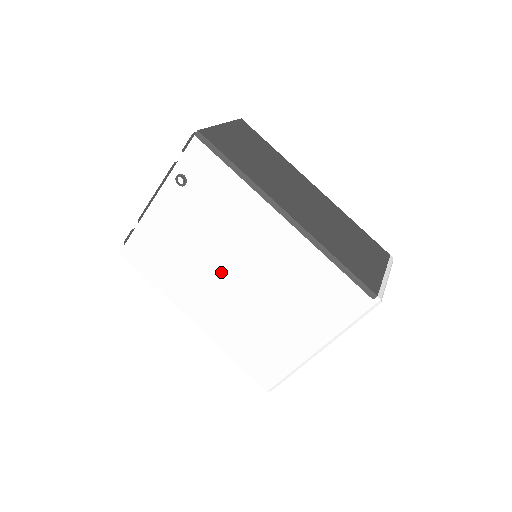
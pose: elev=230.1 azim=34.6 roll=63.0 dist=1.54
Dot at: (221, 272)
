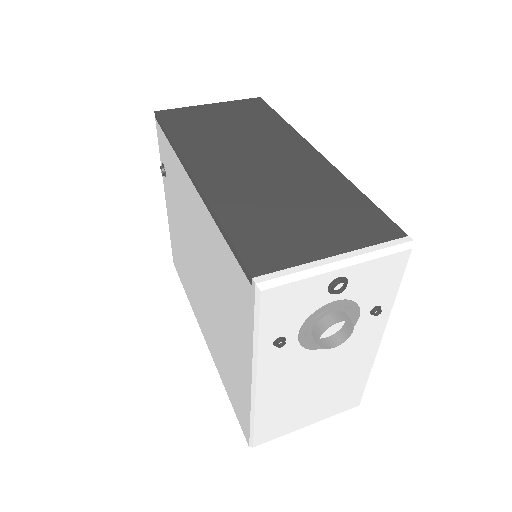
Dot at: (195, 270)
